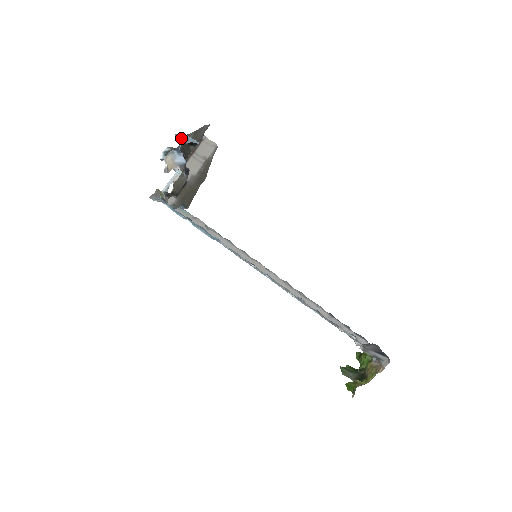
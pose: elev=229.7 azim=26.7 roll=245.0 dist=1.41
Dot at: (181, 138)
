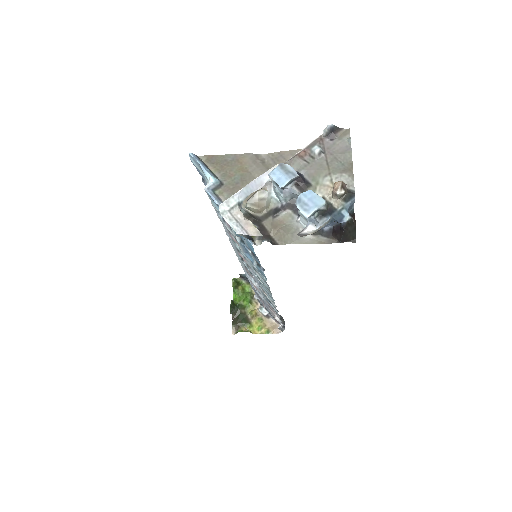
Dot at: (344, 194)
